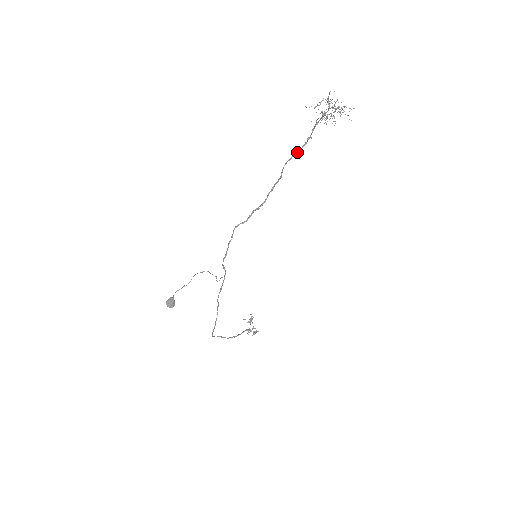
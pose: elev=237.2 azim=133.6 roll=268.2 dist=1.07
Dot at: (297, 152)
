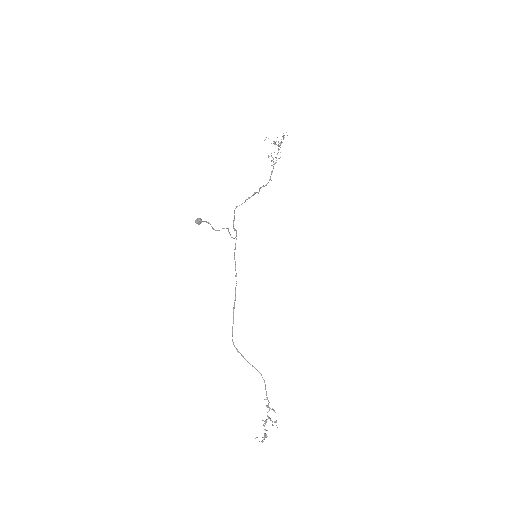
Dot at: (265, 185)
